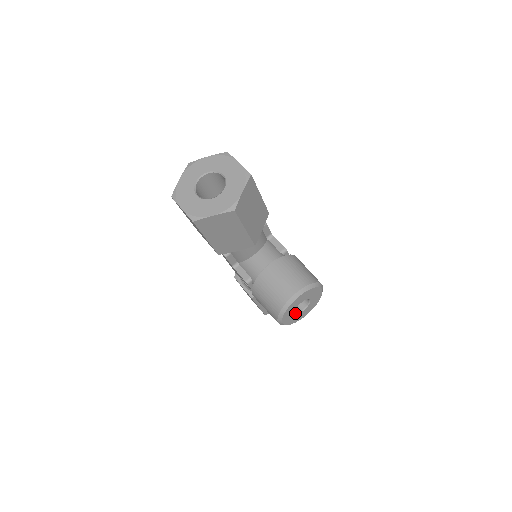
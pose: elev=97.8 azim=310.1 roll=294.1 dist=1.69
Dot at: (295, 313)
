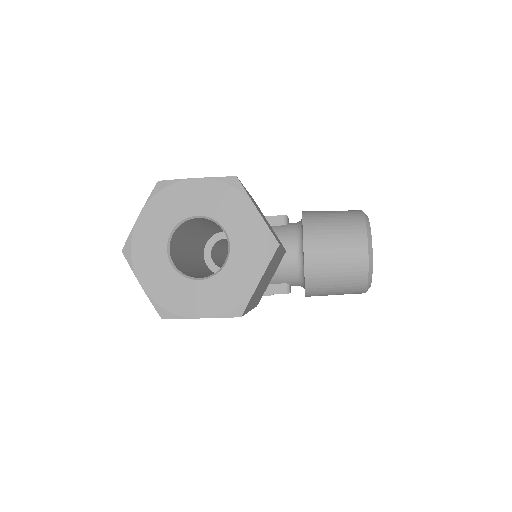
Dot at: occluded
